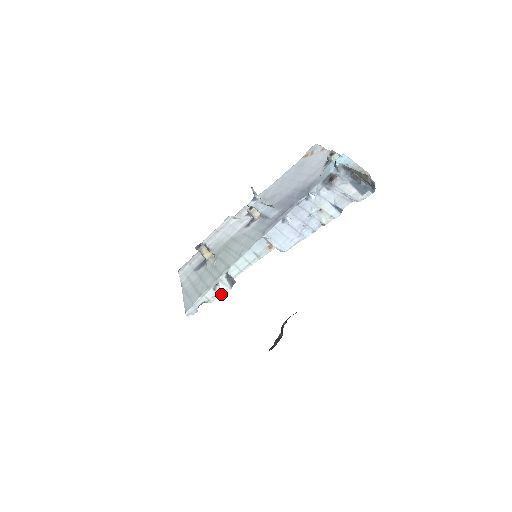
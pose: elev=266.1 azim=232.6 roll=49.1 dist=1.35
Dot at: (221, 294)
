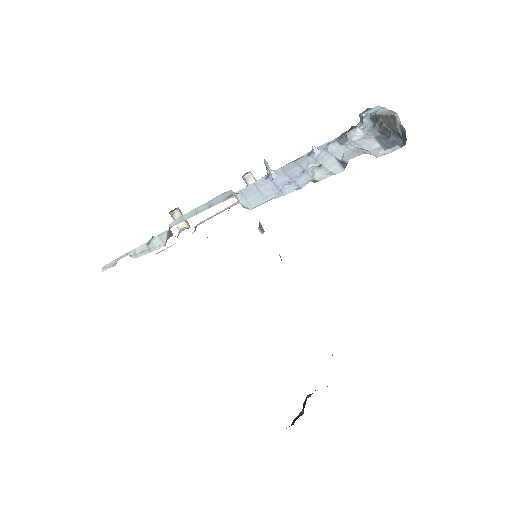
Dot at: (151, 250)
